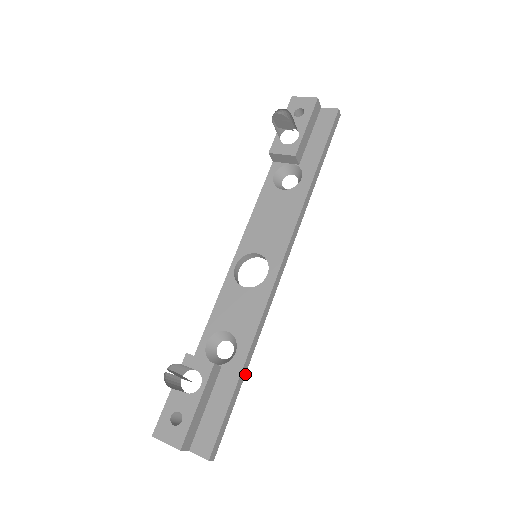
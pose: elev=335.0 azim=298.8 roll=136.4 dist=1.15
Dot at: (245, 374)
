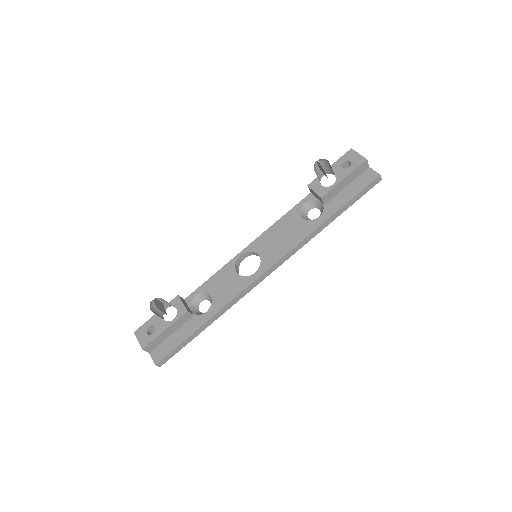
Dot at: (205, 328)
